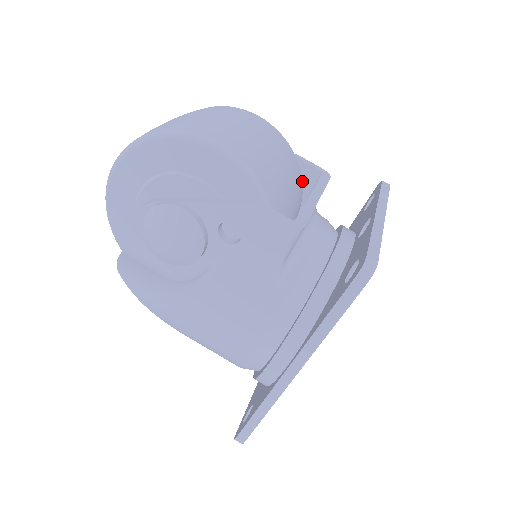
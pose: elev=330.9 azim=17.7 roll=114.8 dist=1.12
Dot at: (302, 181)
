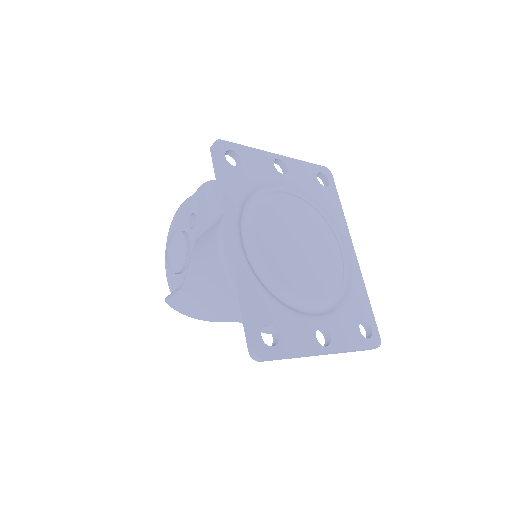
Dot at: occluded
